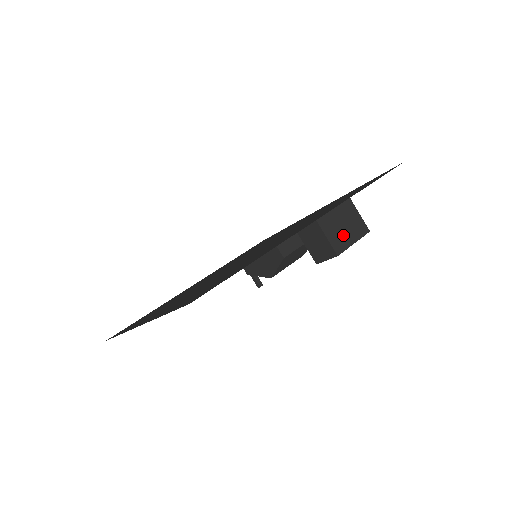
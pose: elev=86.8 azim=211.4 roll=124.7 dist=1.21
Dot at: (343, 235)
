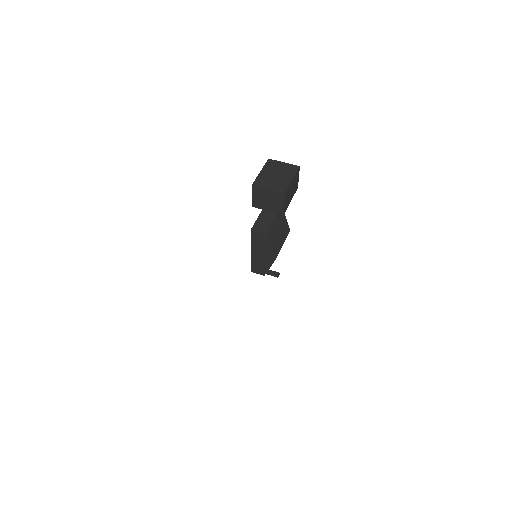
Dot at: (280, 181)
